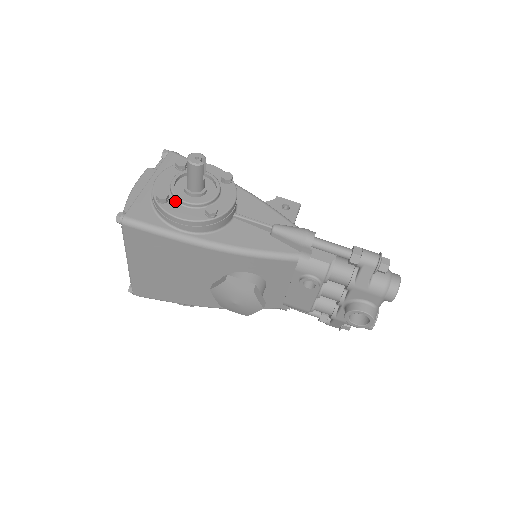
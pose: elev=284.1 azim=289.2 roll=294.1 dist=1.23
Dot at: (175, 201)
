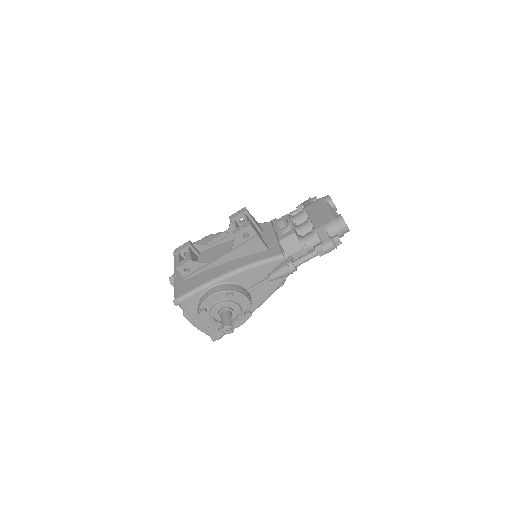
Dot at: occluded
